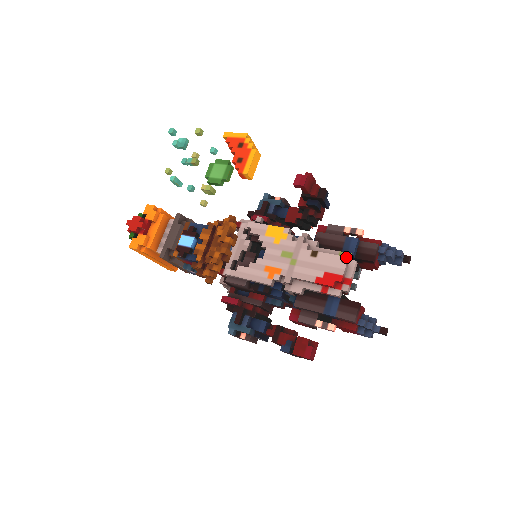
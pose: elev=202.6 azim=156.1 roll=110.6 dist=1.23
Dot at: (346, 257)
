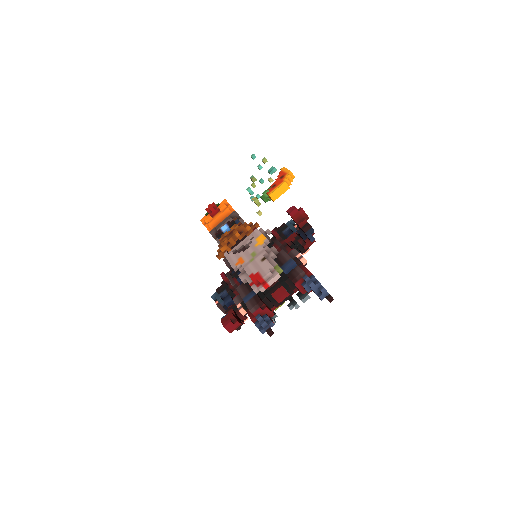
Dot at: (276, 269)
